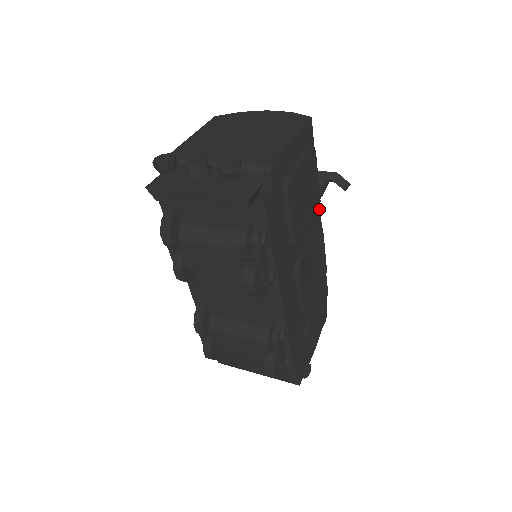
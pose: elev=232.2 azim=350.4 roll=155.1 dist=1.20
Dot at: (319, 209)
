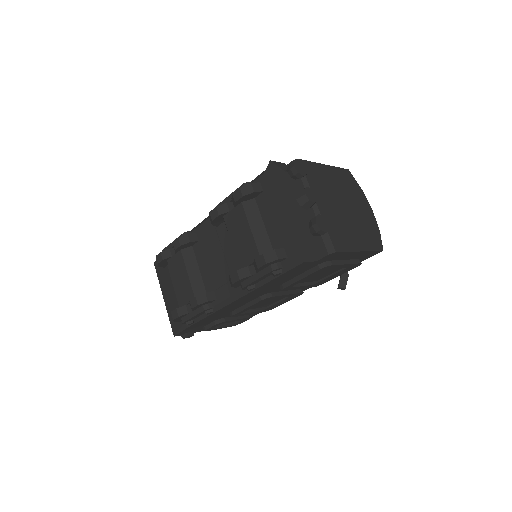
Dot at: (316, 286)
